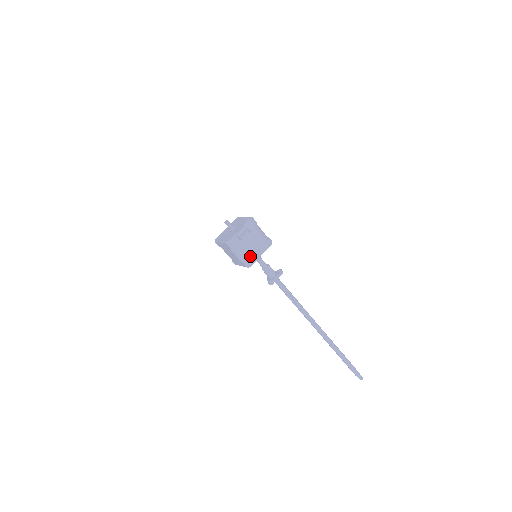
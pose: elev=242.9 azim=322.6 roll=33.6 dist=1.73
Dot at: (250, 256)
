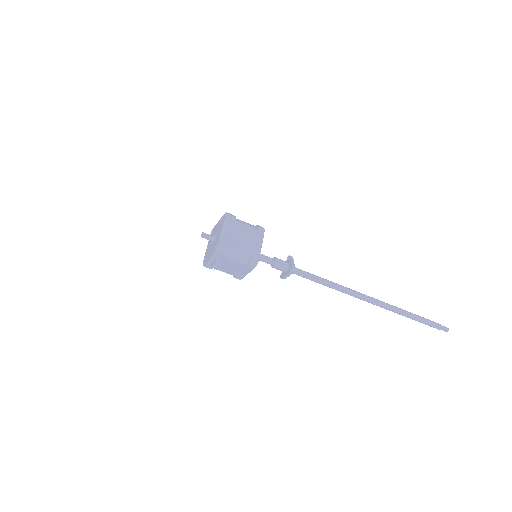
Dot at: (234, 274)
